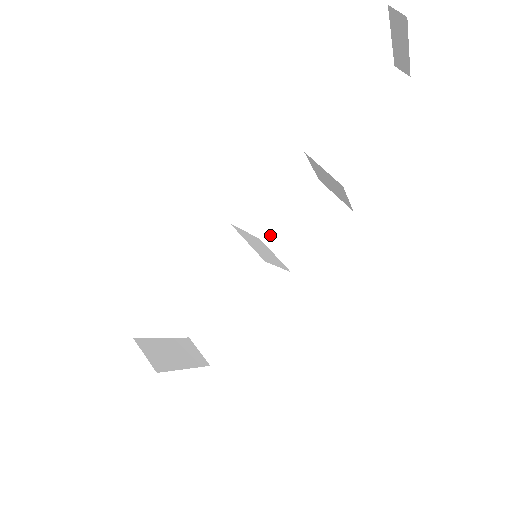
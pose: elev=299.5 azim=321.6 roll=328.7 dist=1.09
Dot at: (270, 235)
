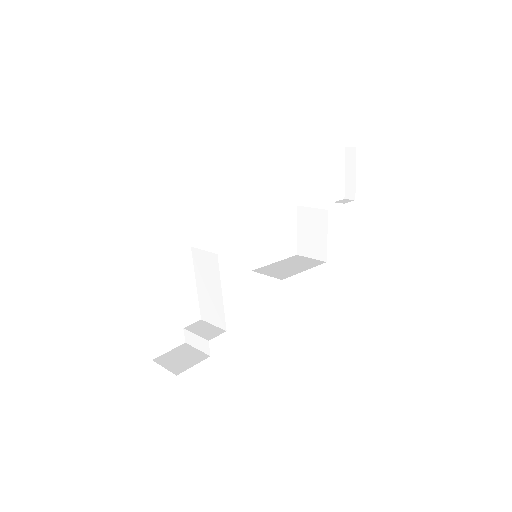
Dot at: (260, 269)
